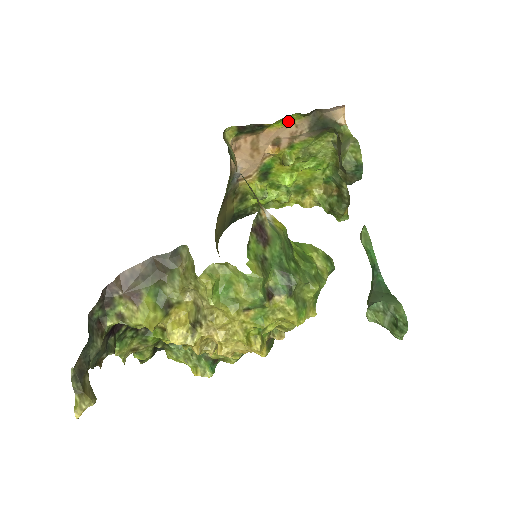
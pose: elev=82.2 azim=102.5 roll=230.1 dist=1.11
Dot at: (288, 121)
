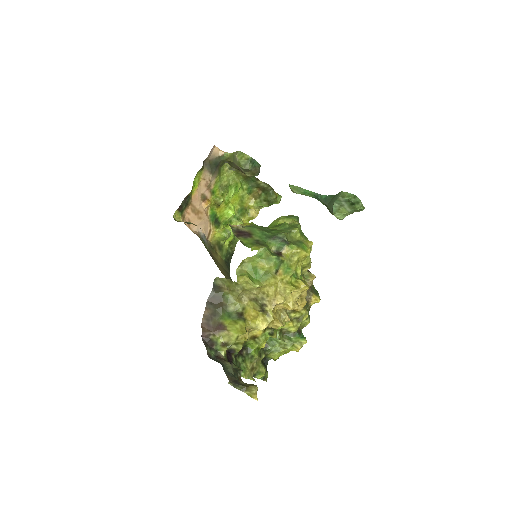
Dot at: (197, 181)
